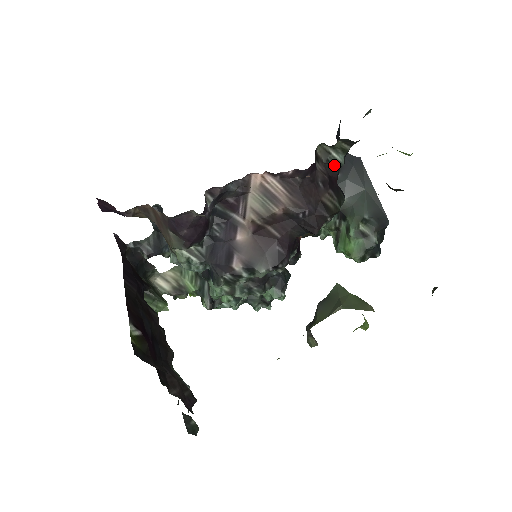
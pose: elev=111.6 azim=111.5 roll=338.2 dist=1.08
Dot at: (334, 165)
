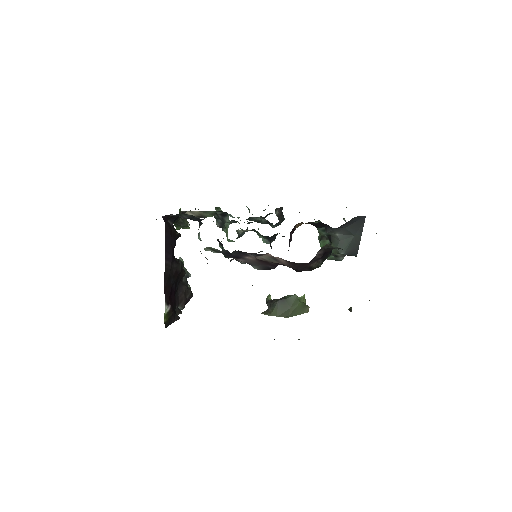
Dot at: (332, 248)
